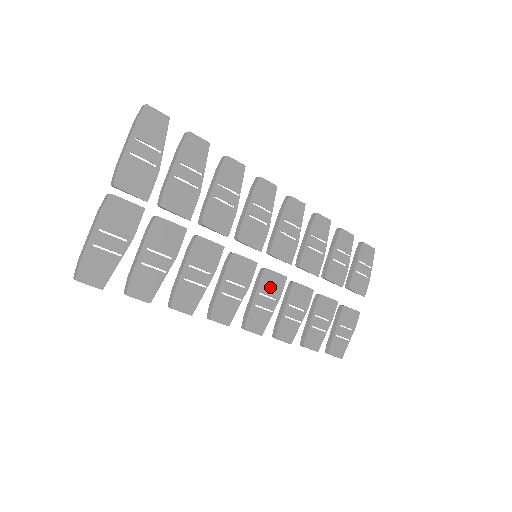
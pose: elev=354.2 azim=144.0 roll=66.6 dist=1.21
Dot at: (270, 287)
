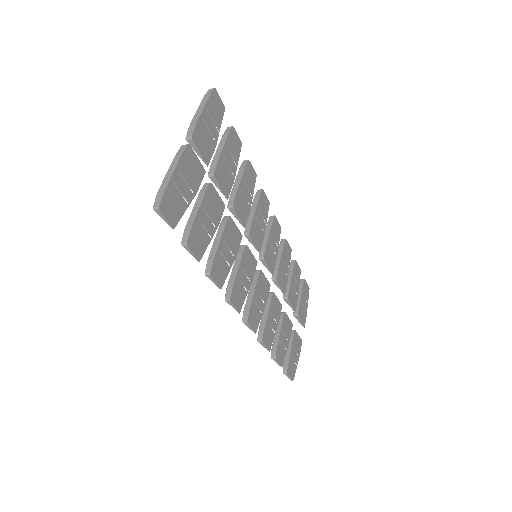
Dot at: (262, 289)
